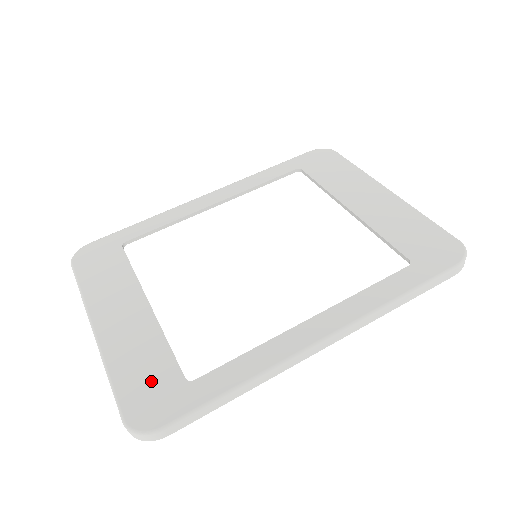
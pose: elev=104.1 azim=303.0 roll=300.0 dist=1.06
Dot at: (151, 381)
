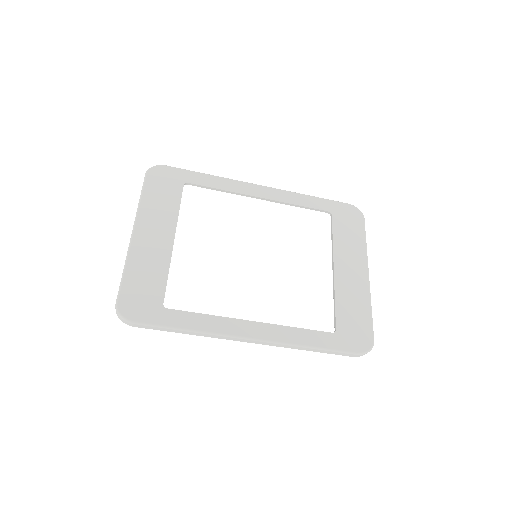
Dot at: (145, 291)
